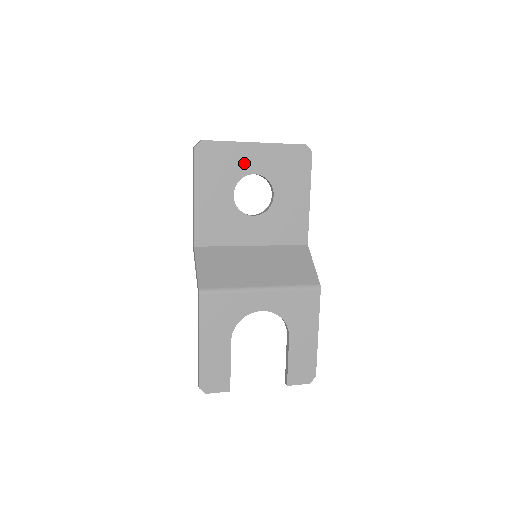
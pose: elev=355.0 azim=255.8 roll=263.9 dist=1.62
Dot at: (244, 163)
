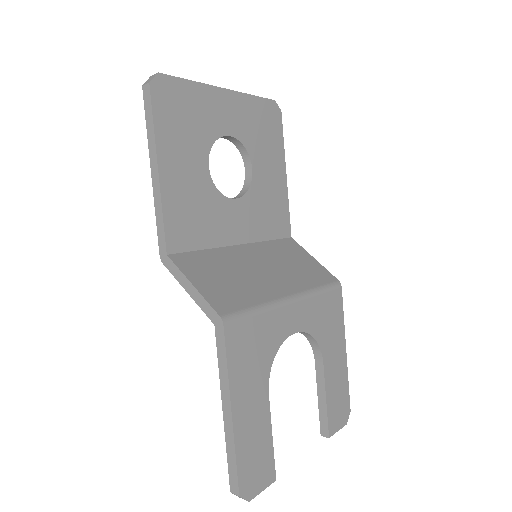
Dot at: (215, 118)
